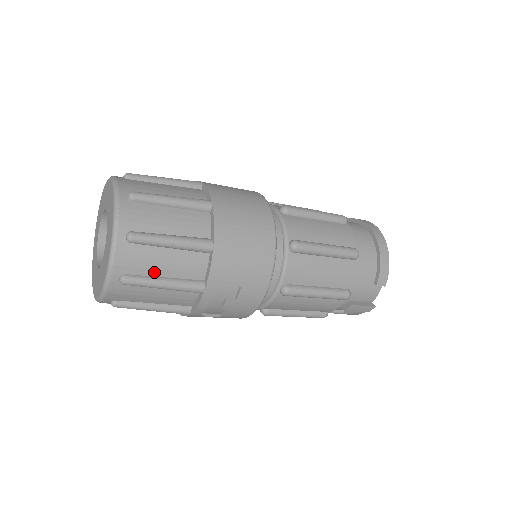
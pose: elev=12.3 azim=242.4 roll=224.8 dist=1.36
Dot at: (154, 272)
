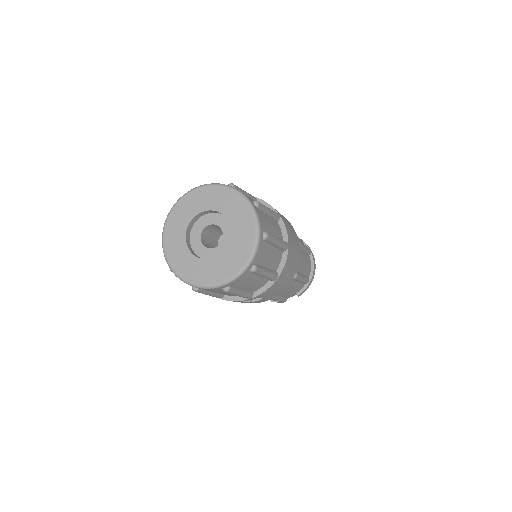
Dot at: (242, 287)
